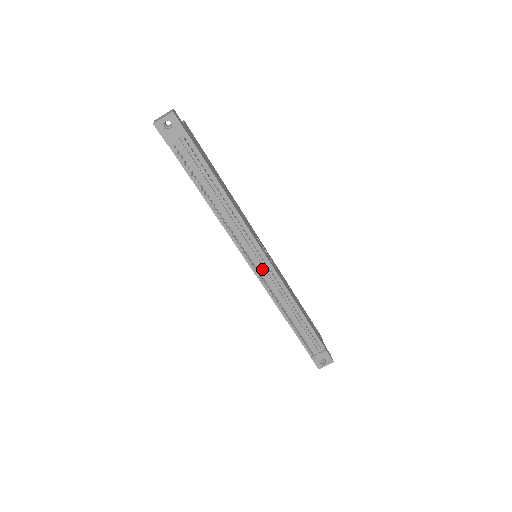
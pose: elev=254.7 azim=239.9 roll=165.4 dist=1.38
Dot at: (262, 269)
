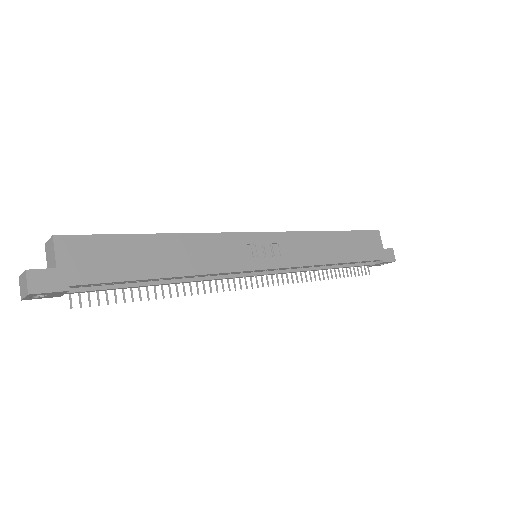
Dot at: occluded
